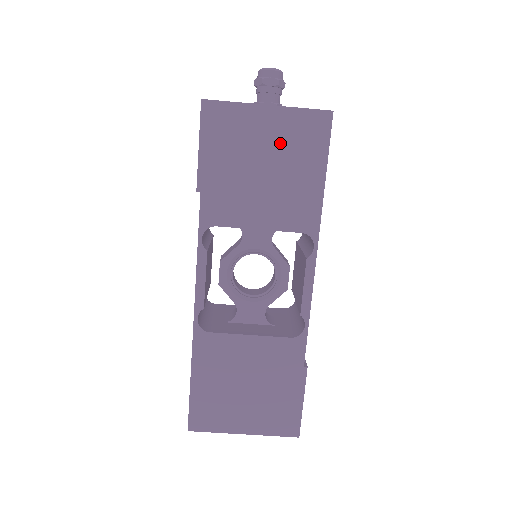
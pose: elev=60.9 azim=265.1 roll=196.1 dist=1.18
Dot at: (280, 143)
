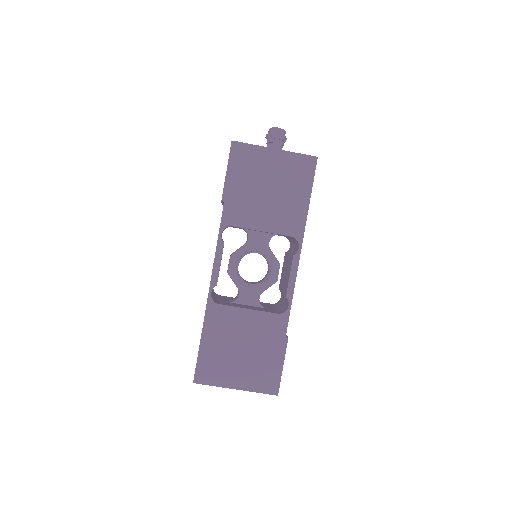
Dot at: (281, 174)
